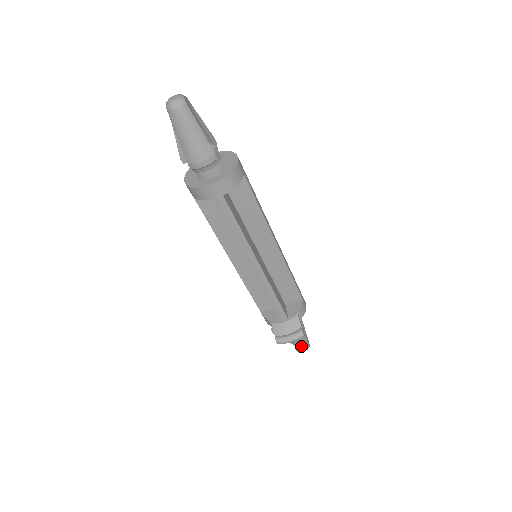
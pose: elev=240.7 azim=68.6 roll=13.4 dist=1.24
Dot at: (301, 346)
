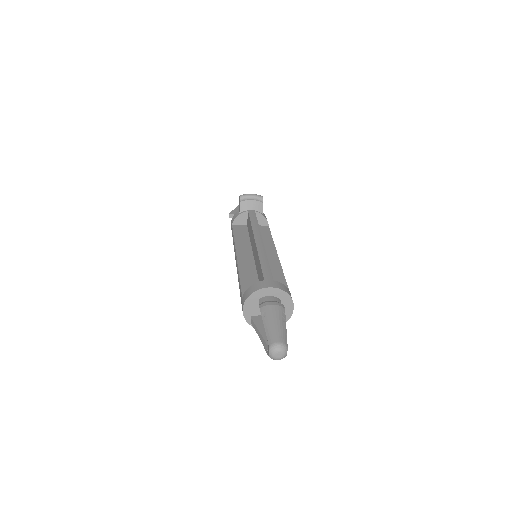
Dot at: occluded
